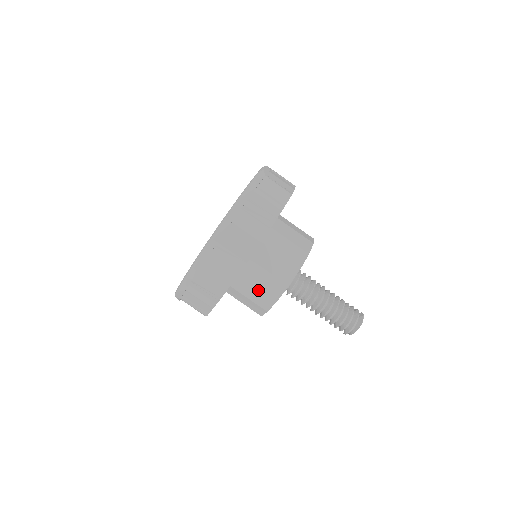
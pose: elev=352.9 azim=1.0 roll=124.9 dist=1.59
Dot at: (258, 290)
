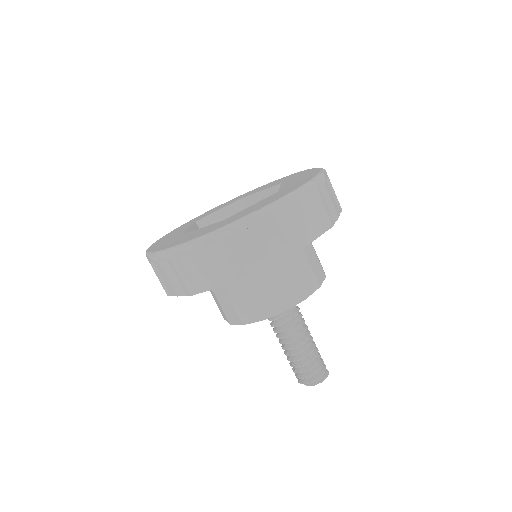
Dot at: (293, 277)
